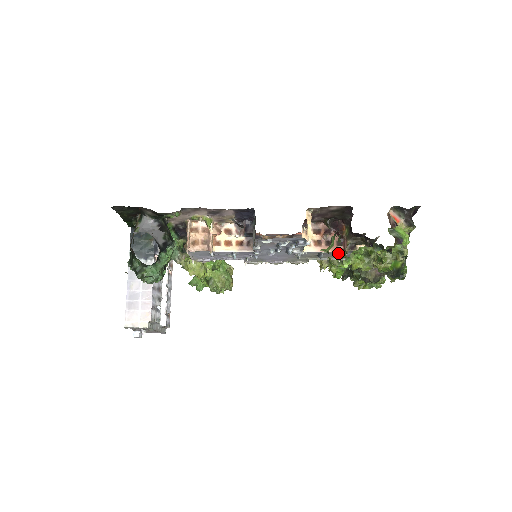
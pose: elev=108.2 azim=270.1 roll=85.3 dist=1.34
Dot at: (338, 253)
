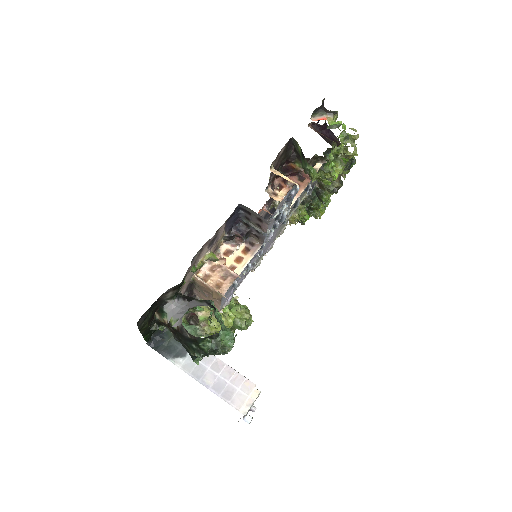
Dot at: occluded
